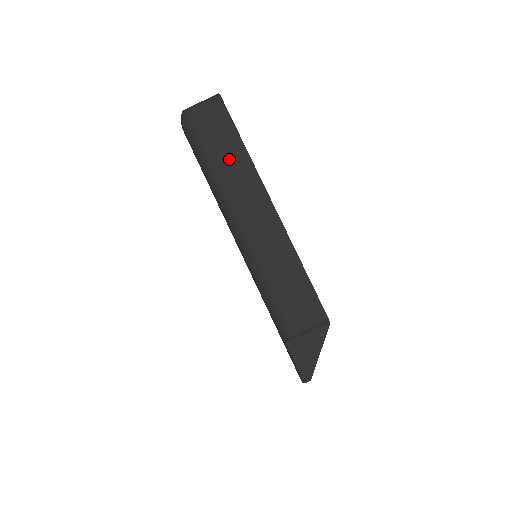
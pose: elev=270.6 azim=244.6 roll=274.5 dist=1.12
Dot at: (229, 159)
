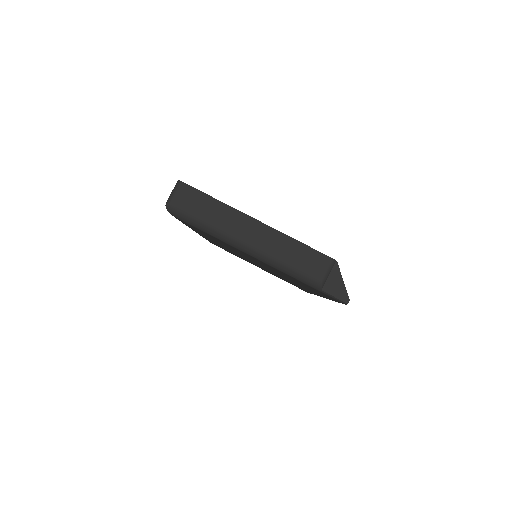
Dot at: (213, 213)
